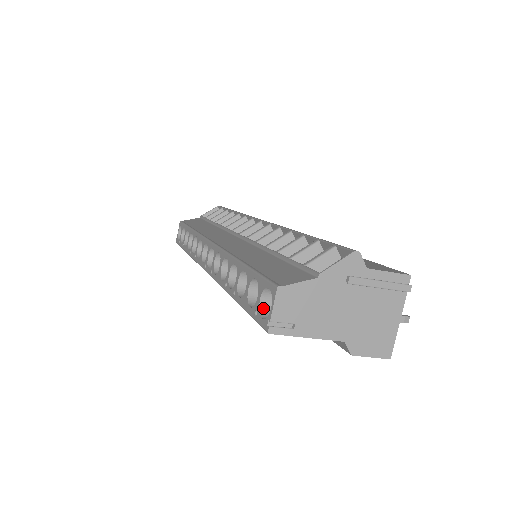
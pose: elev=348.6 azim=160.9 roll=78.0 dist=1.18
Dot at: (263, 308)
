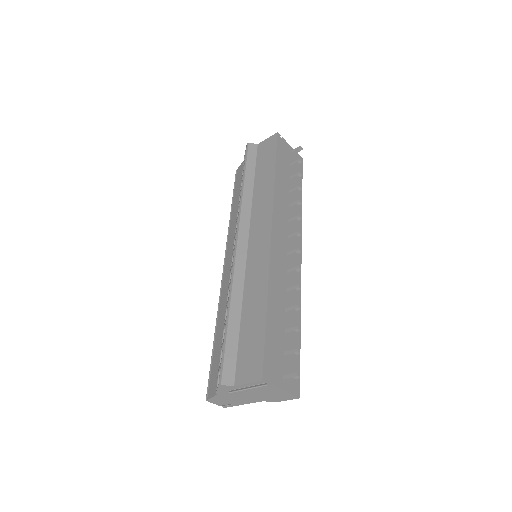
Dot at: occluded
